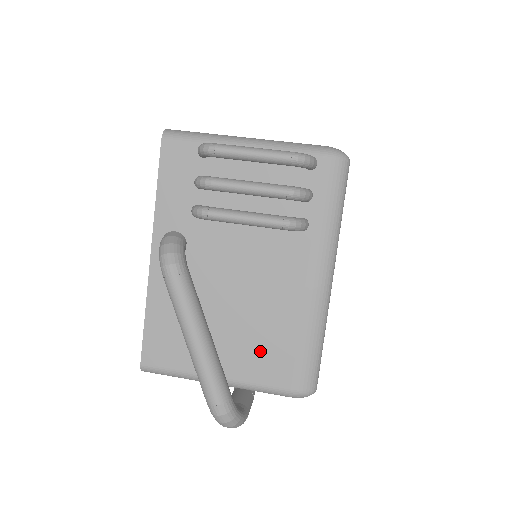
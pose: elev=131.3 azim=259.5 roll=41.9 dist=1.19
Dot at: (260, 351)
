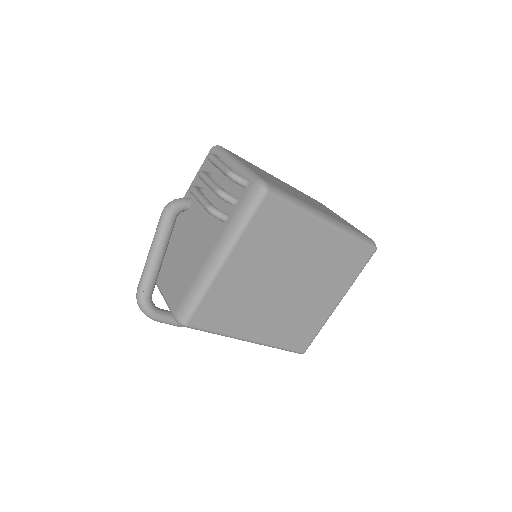
Dot at: (178, 282)
